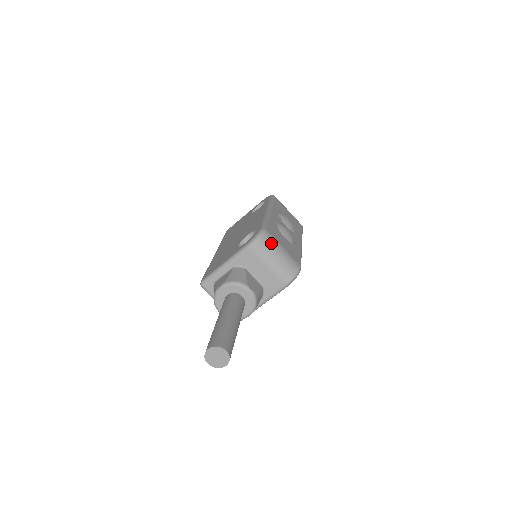
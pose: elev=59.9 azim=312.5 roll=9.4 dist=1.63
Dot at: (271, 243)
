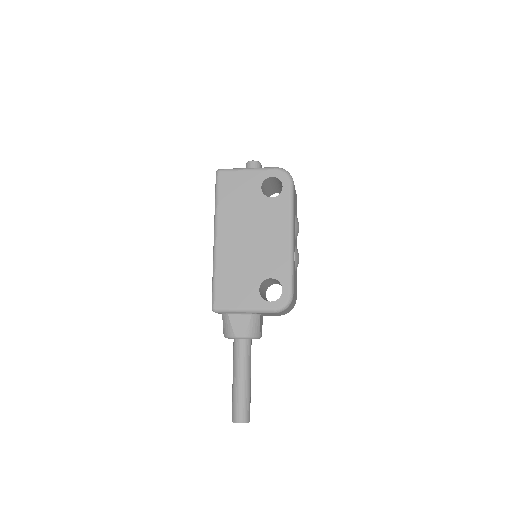
Dot at: (291, 305)
